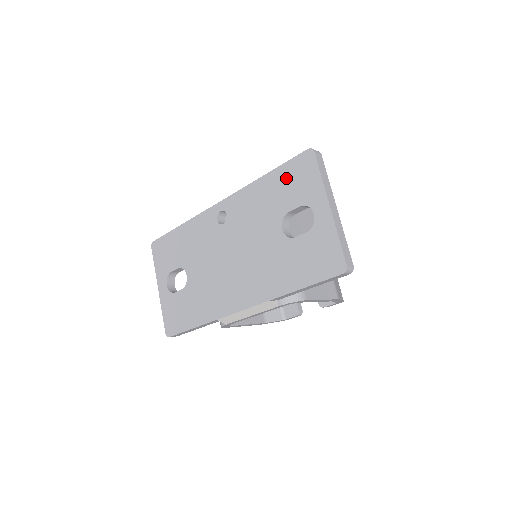
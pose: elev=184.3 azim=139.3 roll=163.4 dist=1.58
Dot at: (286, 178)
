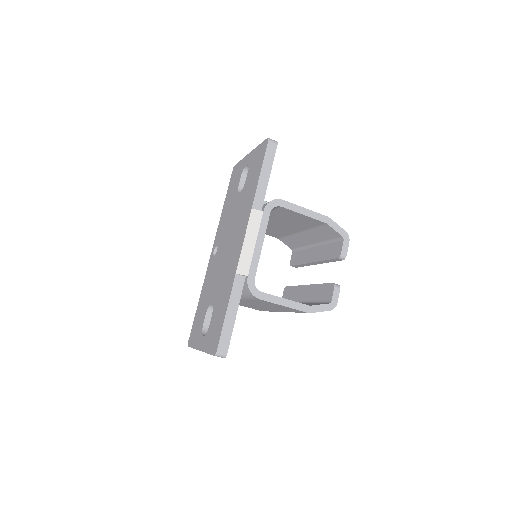
Dot at: (231, 187)
